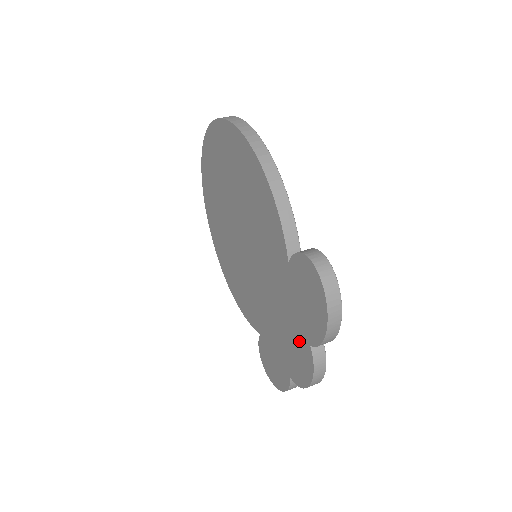
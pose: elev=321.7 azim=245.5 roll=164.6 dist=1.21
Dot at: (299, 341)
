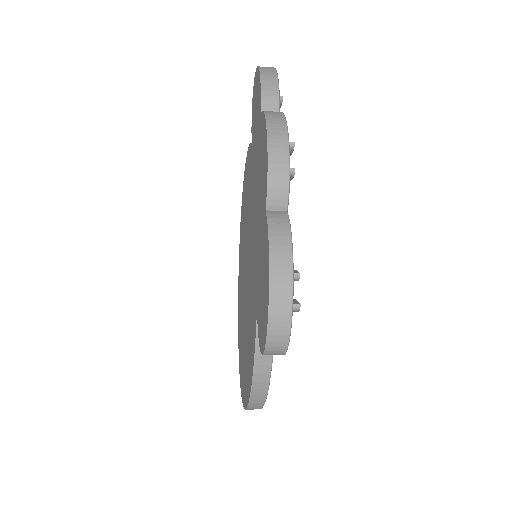
Dot at: (259, 146)
